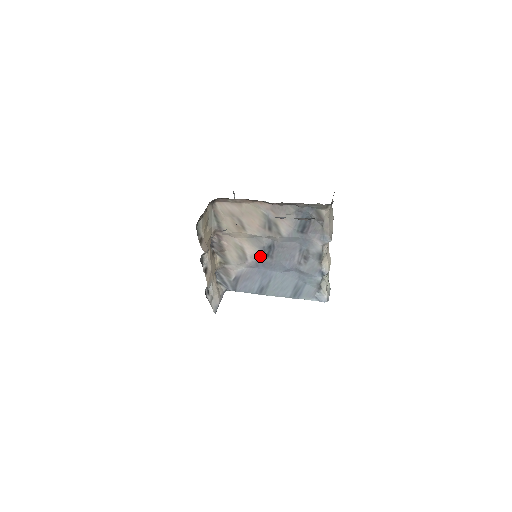
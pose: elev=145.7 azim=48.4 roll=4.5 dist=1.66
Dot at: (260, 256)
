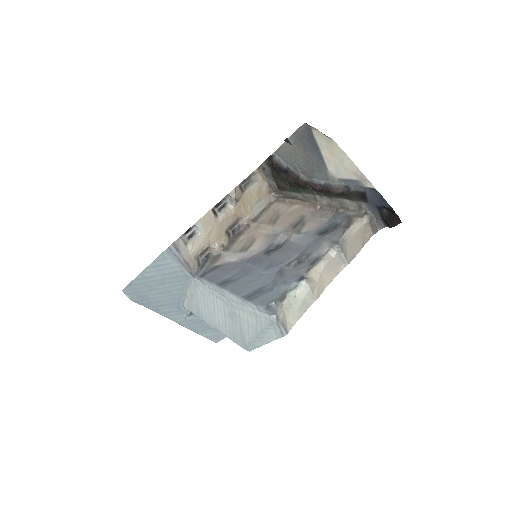
Dot at: (260, 252)
